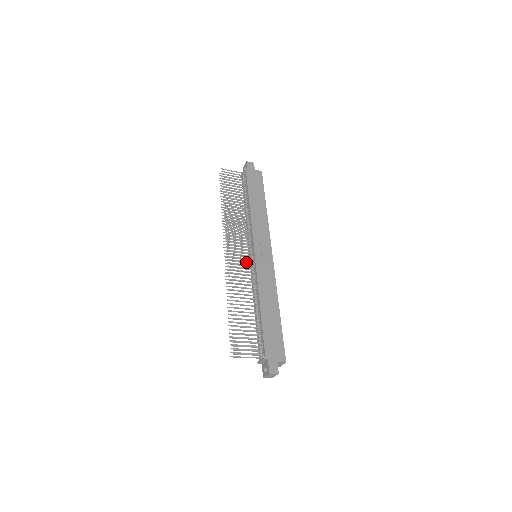
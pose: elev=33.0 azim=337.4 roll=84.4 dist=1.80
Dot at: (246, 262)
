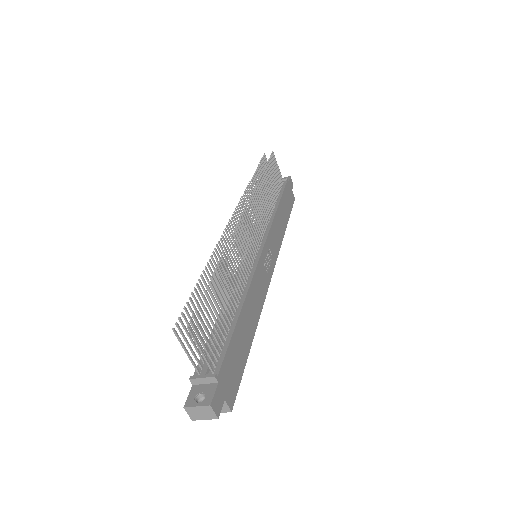
Dot at: (250, 247)
